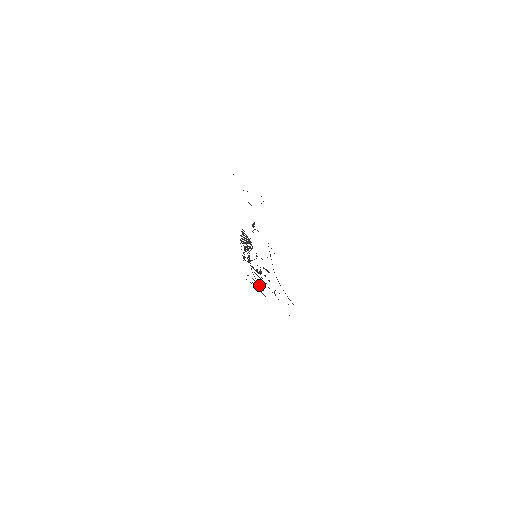
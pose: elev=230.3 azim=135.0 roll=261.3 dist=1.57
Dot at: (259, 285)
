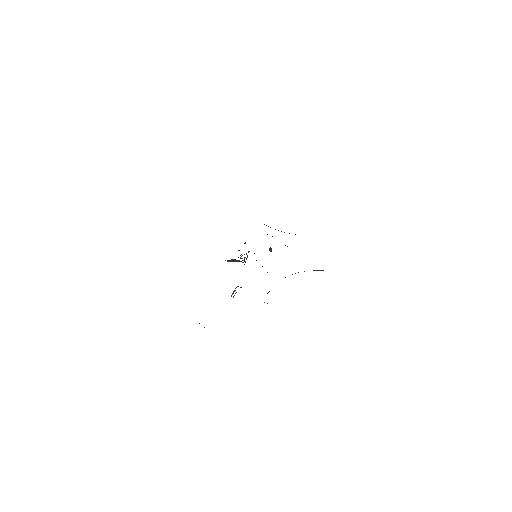
Dot at: occluded
